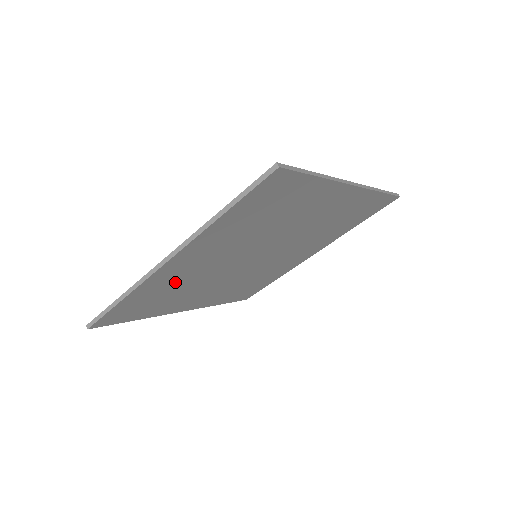
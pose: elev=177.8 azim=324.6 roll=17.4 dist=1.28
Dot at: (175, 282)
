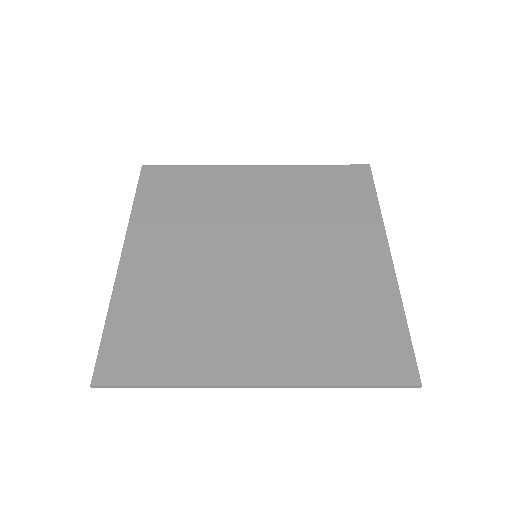
Dot at: (162, 291)
